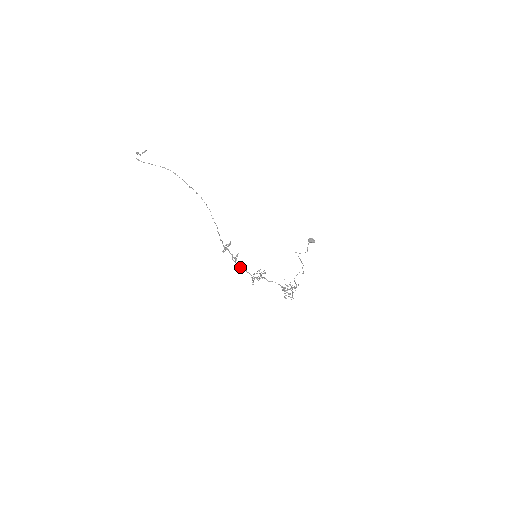
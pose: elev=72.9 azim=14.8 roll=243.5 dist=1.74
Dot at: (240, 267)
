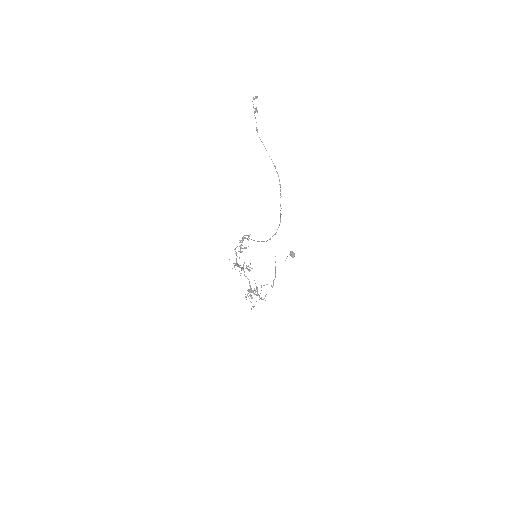
Dot at: (236, 253)
